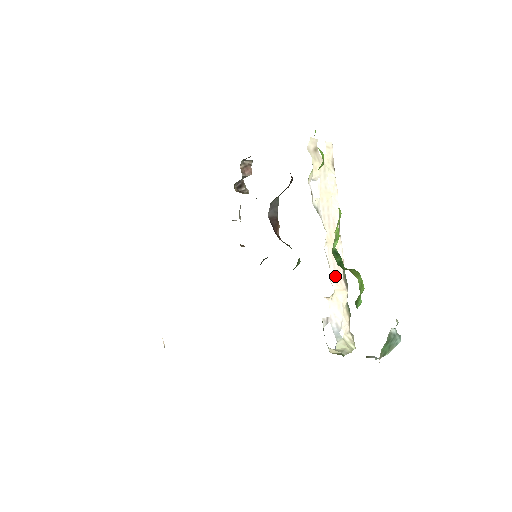
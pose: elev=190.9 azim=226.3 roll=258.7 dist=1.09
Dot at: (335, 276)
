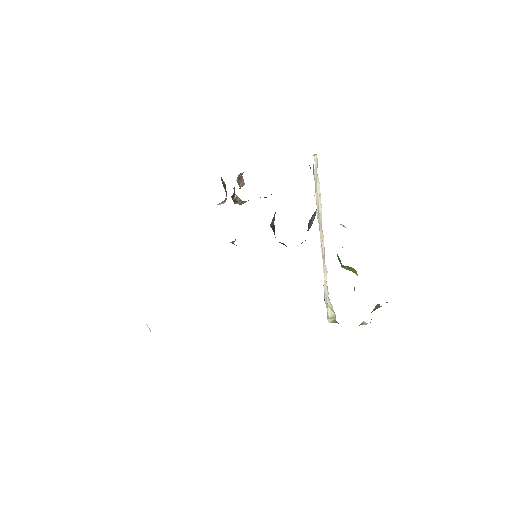
Dot at: (323, 264)
